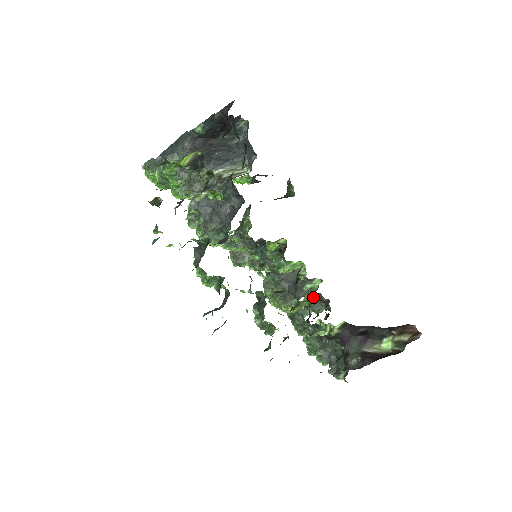
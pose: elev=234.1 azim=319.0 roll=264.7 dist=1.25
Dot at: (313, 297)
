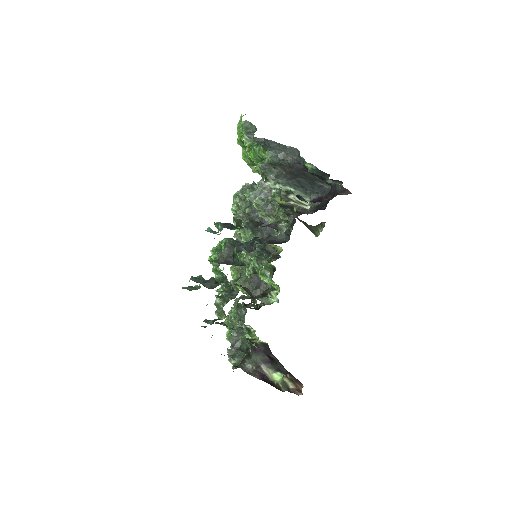
Dot at: occluded
